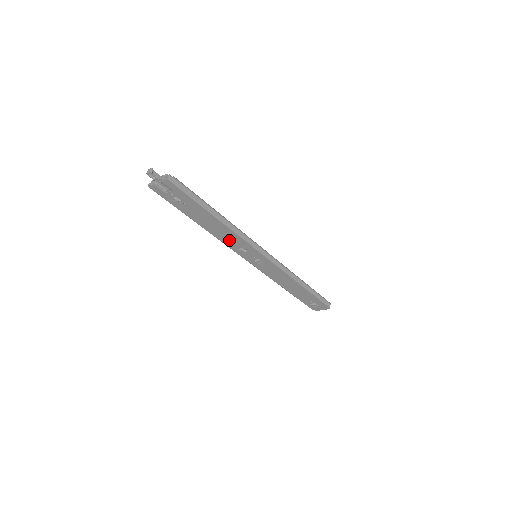
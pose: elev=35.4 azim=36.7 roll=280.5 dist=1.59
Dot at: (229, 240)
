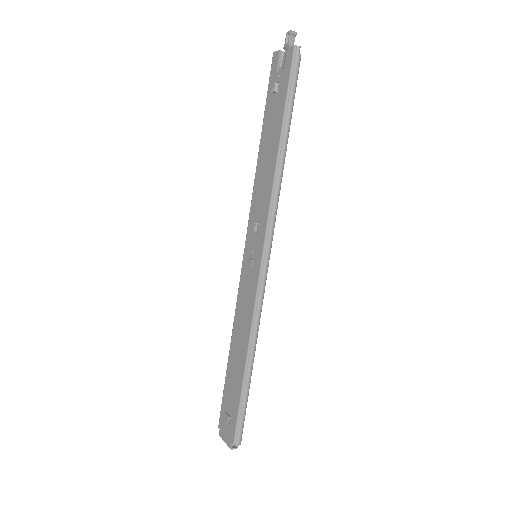
Dot at: (259, 198)
